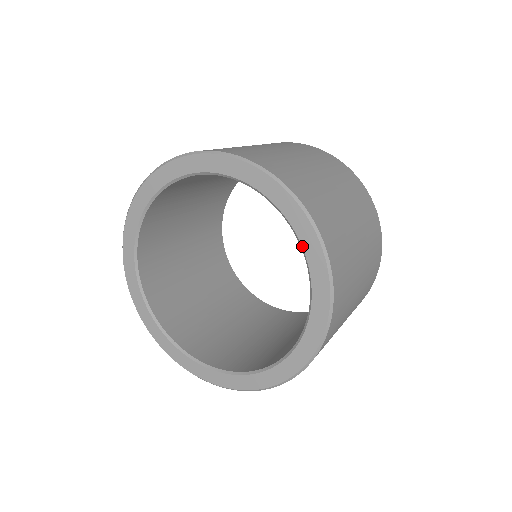
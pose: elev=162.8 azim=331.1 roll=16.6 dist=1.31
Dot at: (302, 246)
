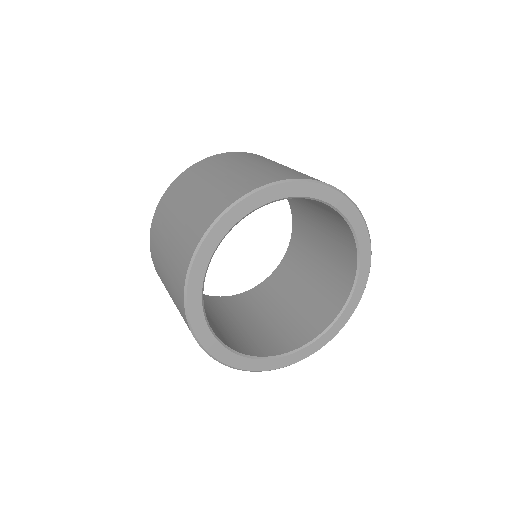
Dot at: (359, 246)
